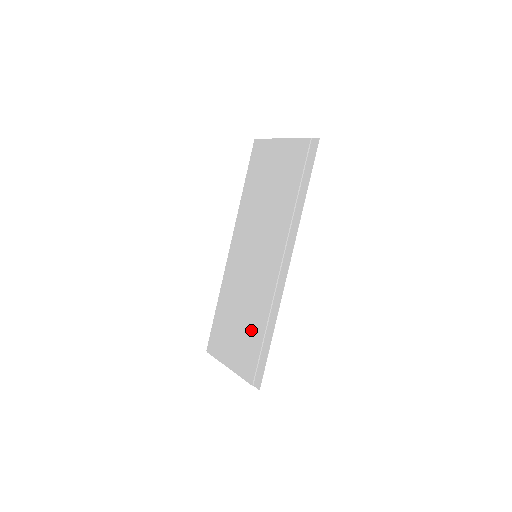
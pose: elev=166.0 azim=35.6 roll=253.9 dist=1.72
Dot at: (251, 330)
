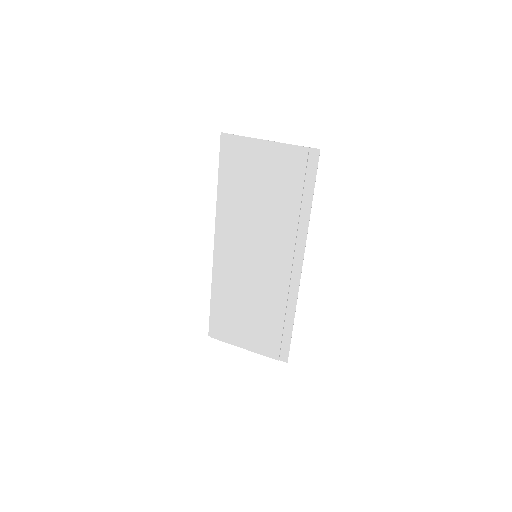
Dot at: (266, 319)
